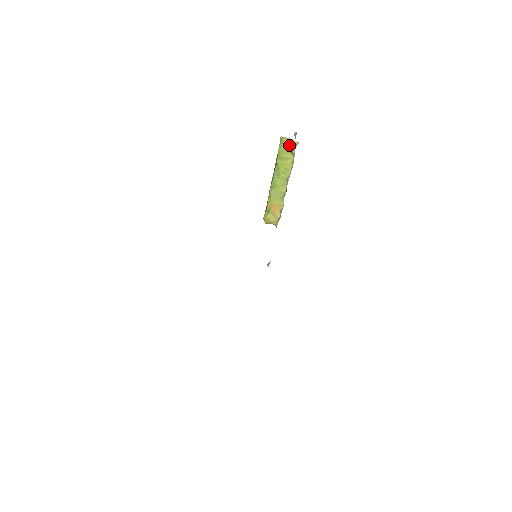
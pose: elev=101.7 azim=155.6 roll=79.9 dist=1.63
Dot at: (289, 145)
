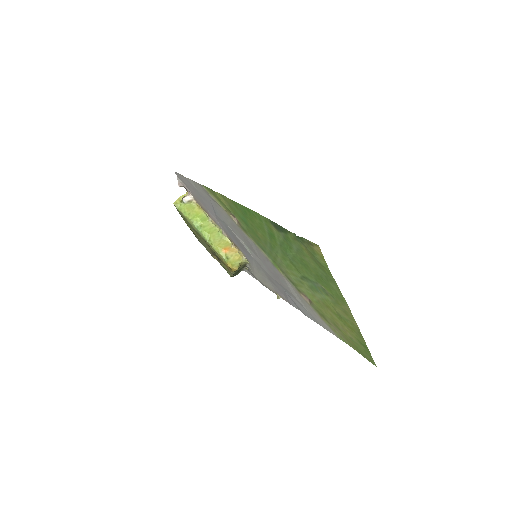
Dot at: (184, 198)
